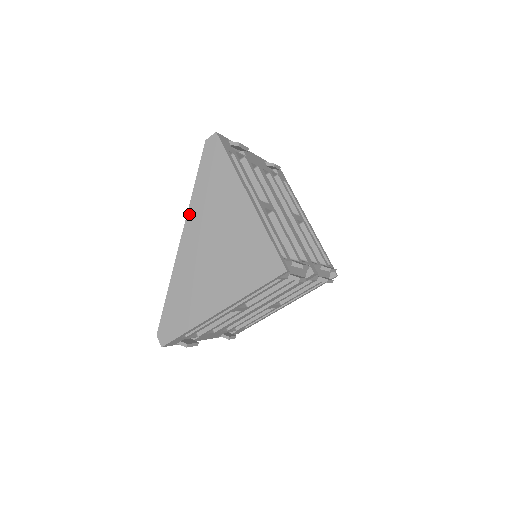
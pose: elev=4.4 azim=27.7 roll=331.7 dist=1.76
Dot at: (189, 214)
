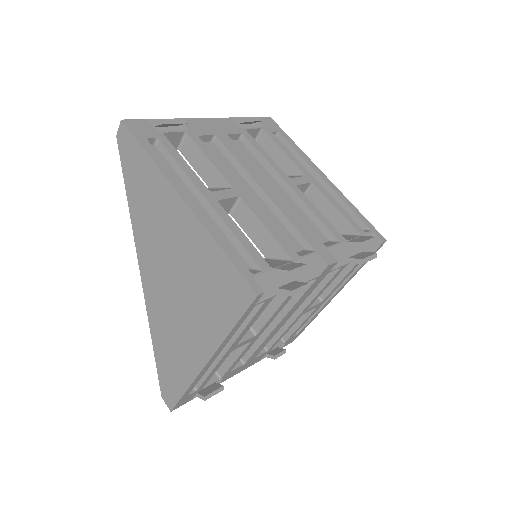
Dot at: (136, 241)
